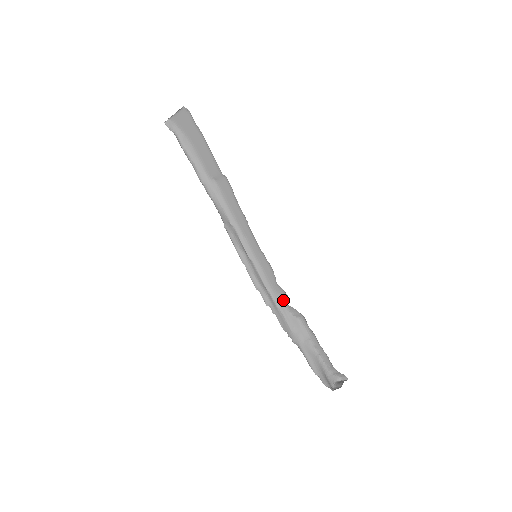
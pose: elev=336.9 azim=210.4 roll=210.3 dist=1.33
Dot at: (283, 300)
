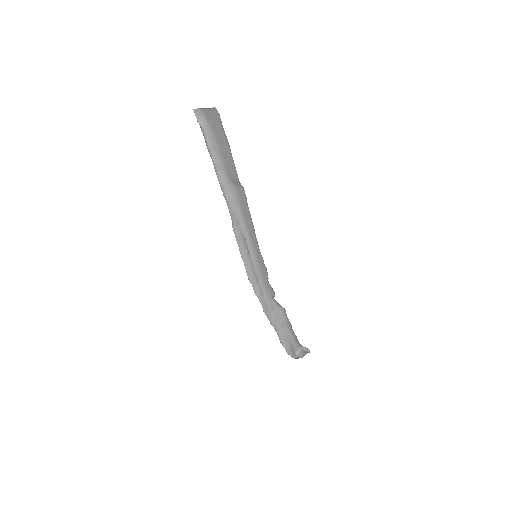
Dot at: (271, 293)
